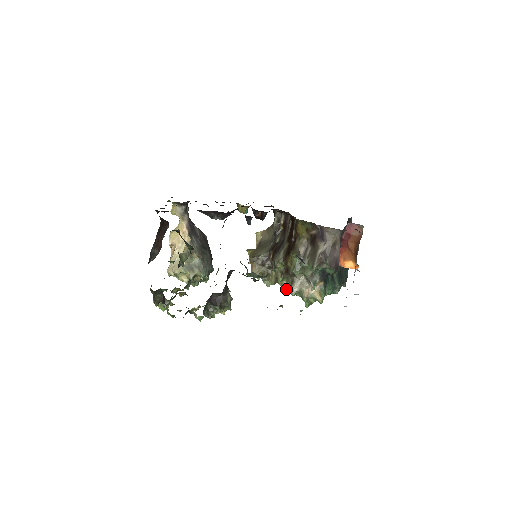
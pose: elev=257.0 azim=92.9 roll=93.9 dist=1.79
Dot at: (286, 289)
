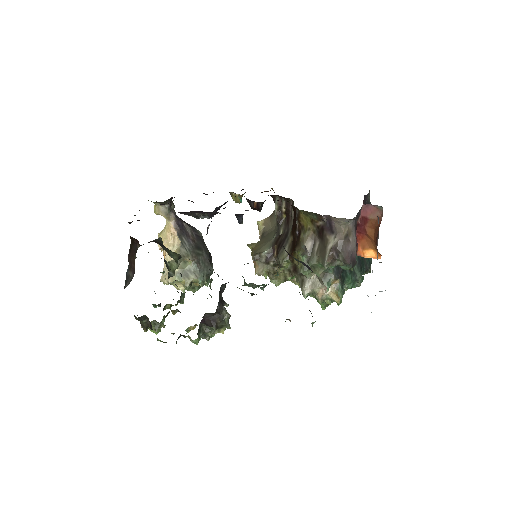
Dot at: (299, 286)
